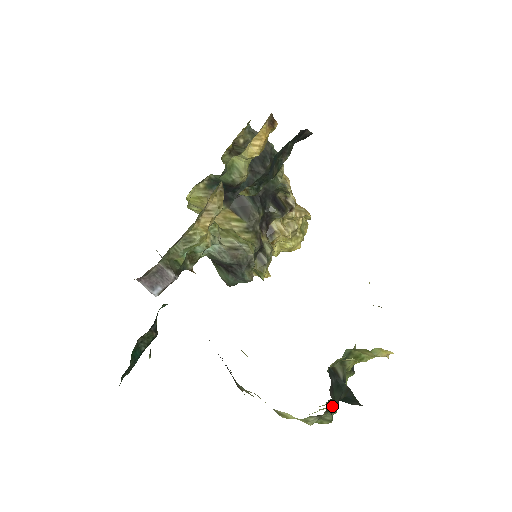
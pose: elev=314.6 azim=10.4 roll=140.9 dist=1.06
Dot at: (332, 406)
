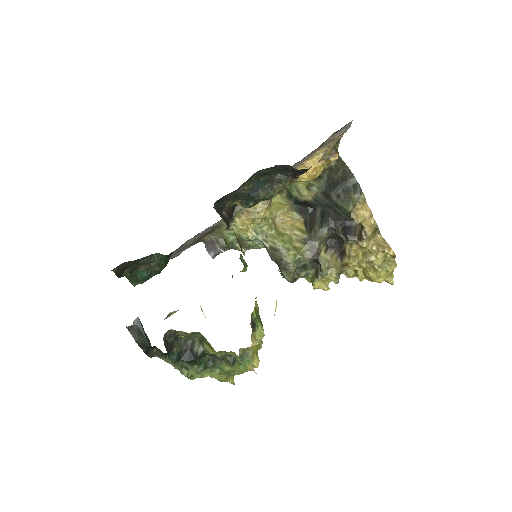
Dot at: (160, 353)
